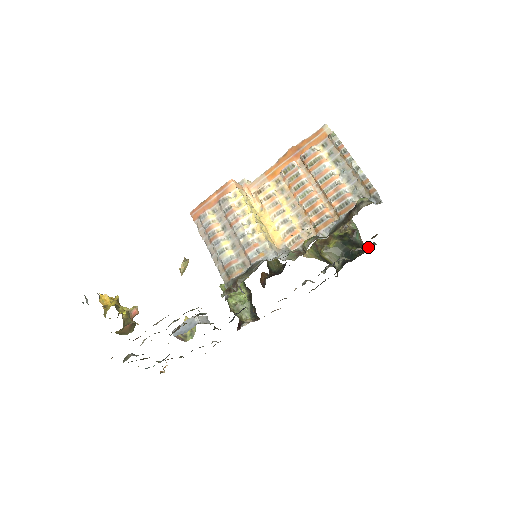
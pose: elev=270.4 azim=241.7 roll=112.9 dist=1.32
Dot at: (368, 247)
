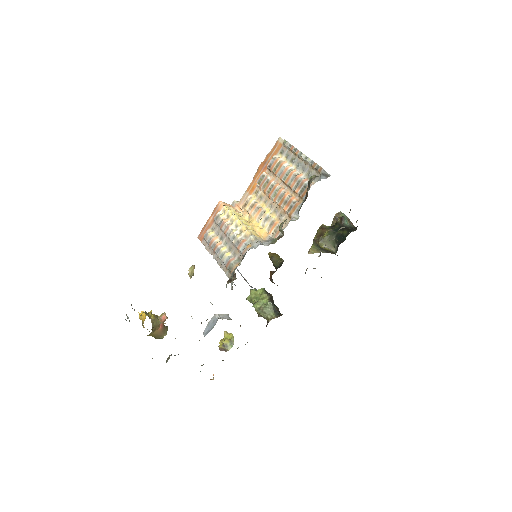
Dot at: (356, 227)
